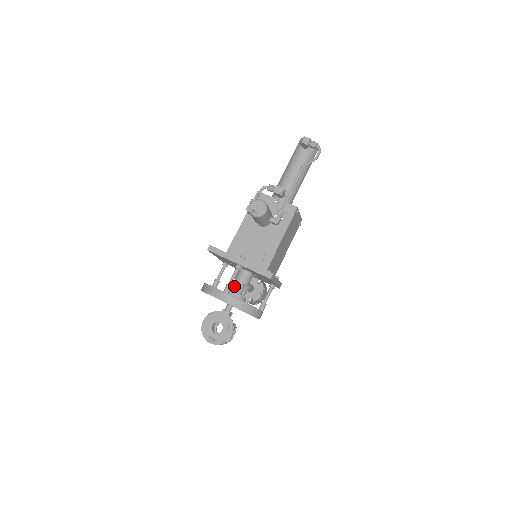
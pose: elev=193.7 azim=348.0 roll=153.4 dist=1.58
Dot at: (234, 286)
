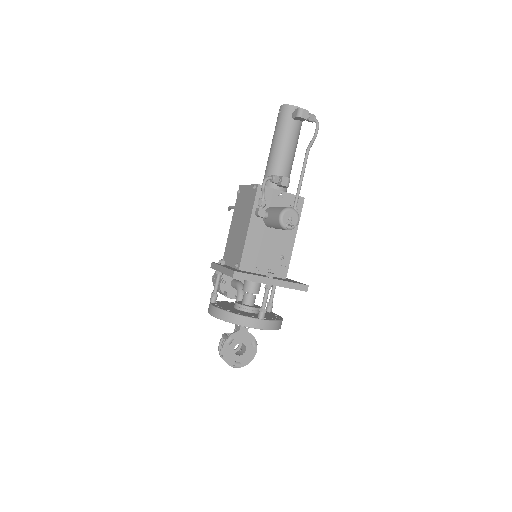
Dot at: (247, 299)
